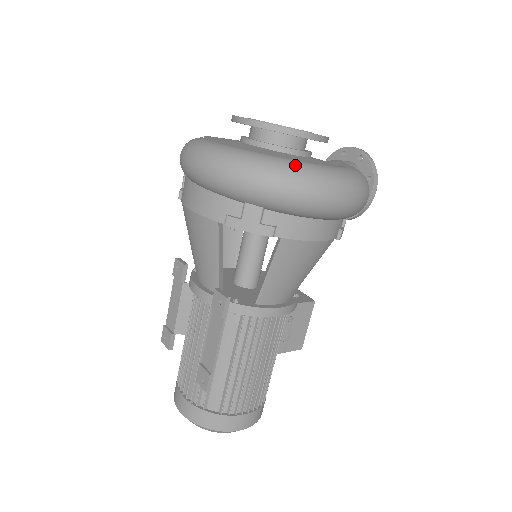
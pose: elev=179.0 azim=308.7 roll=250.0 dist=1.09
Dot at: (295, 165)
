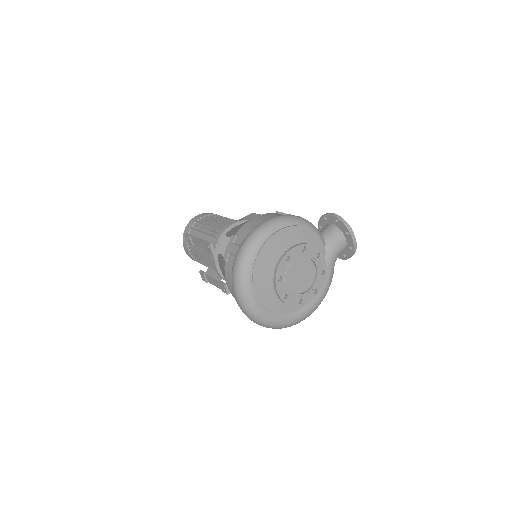
Dot at: (283, 326)
